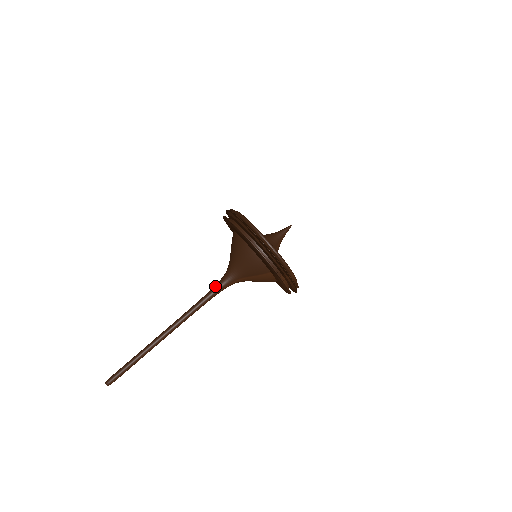
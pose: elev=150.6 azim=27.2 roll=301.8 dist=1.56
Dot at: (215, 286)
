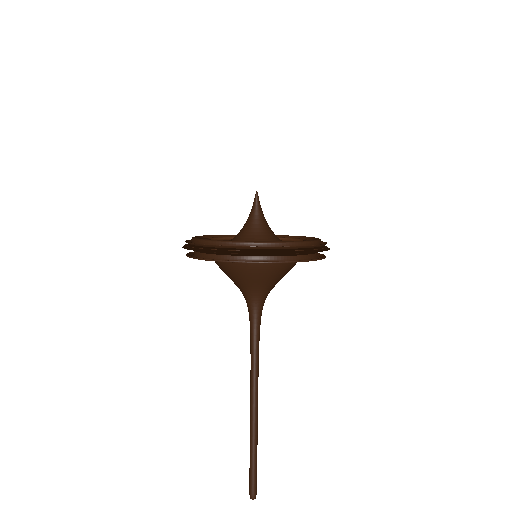
Dot at: (253, 324)
